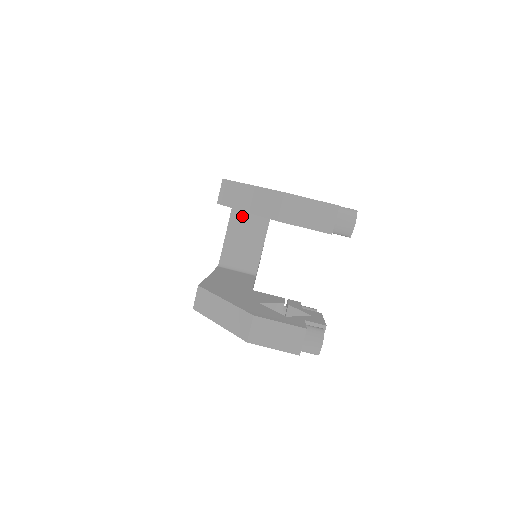
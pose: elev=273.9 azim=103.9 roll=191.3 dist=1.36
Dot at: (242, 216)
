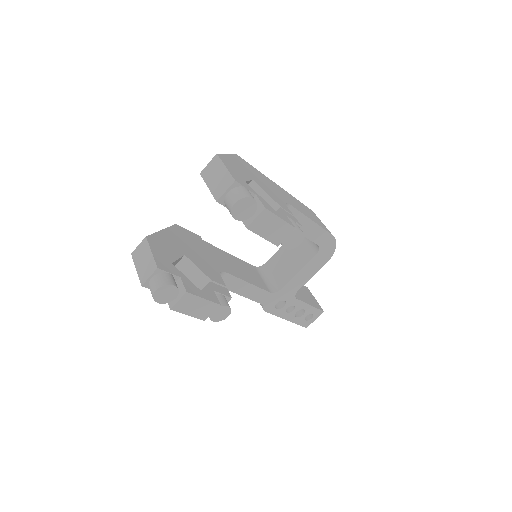
Dot at: occluded
